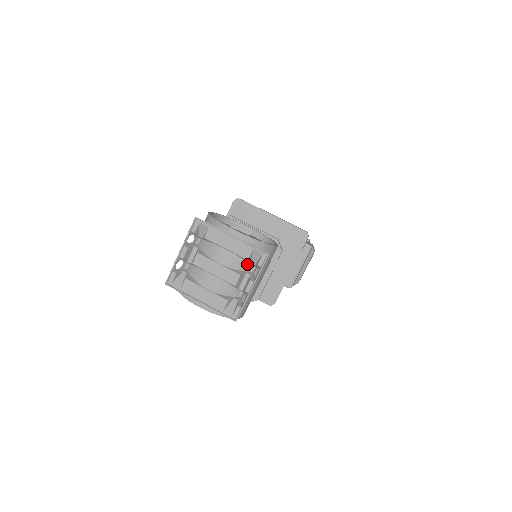
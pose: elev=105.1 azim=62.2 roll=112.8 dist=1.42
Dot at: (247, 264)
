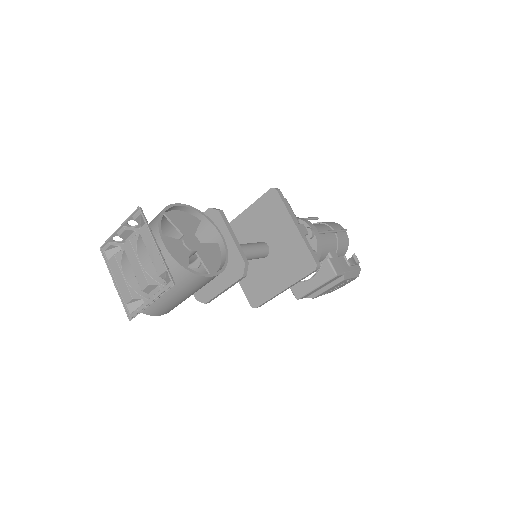
Dot at: (163, 278)
